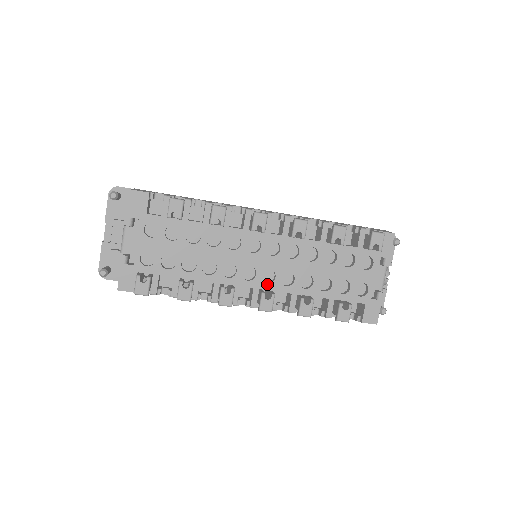
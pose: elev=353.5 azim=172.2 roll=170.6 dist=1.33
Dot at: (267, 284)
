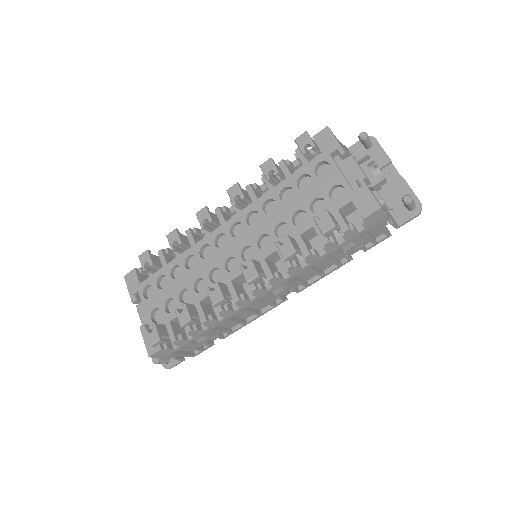
Dot at: occluded
